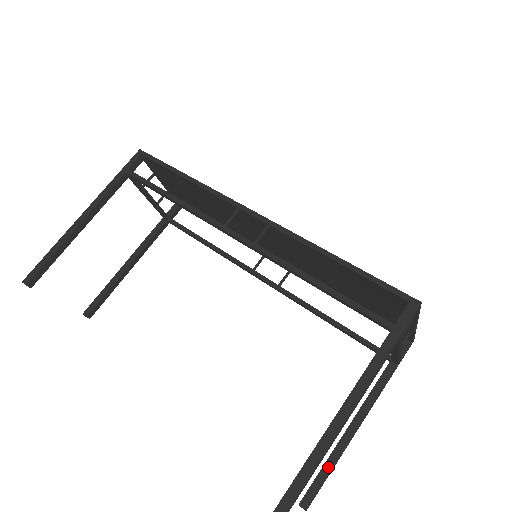
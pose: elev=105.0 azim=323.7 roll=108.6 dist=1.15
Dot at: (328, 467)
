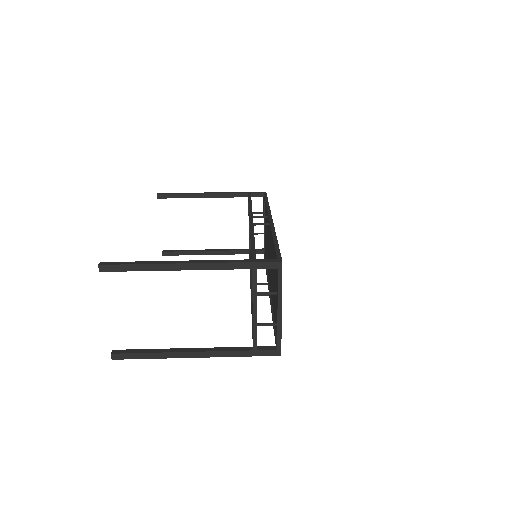
Dot at: (150, 351)
